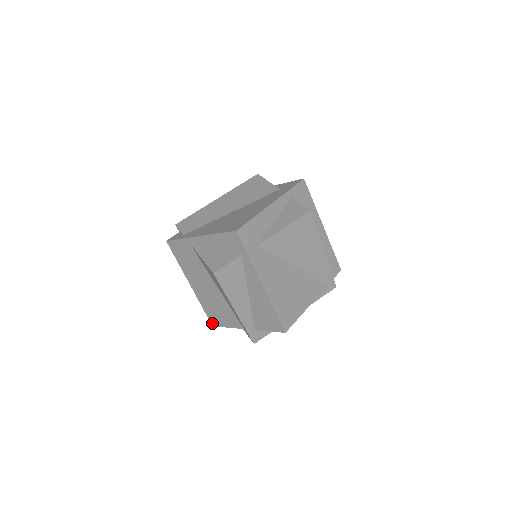
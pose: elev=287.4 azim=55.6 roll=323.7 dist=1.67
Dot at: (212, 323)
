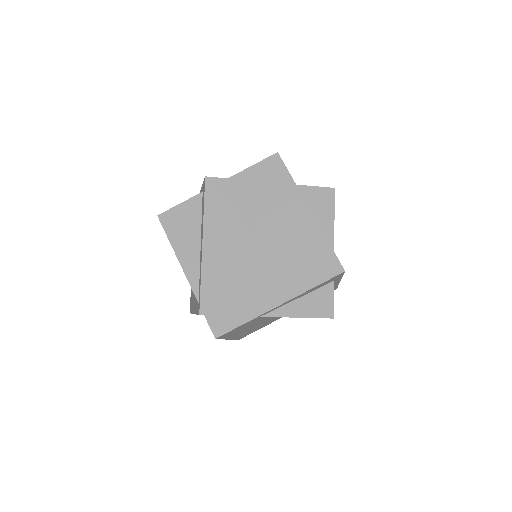
Dot at: occluded
